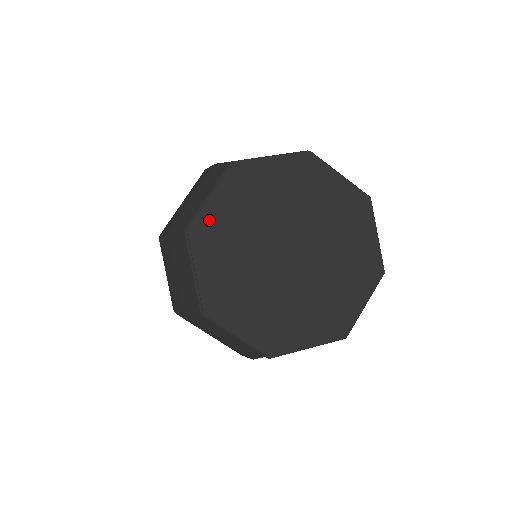
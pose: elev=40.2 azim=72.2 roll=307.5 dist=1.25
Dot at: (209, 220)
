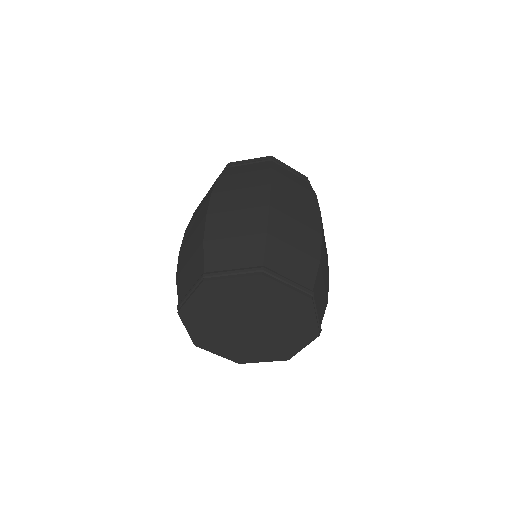
Dot at: (198, 337)
